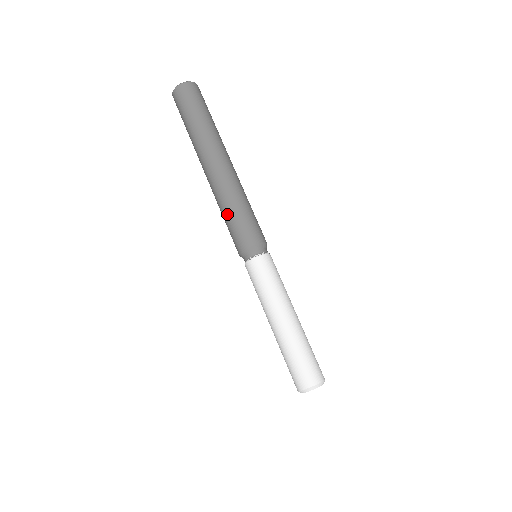
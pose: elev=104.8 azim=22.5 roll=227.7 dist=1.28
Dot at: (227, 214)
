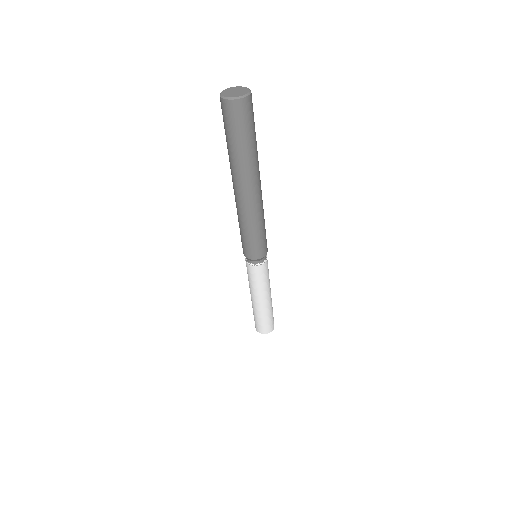
Dot at: (246, 232)
